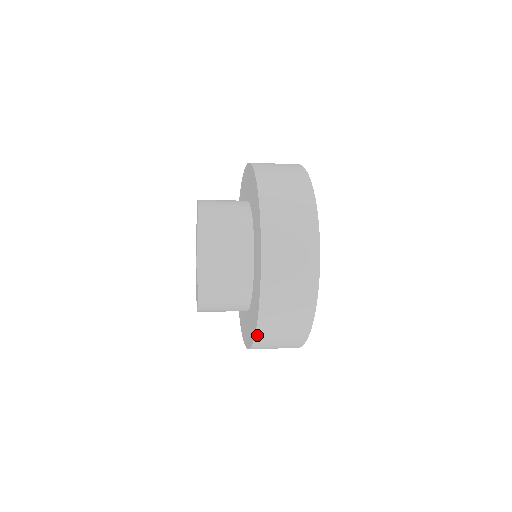
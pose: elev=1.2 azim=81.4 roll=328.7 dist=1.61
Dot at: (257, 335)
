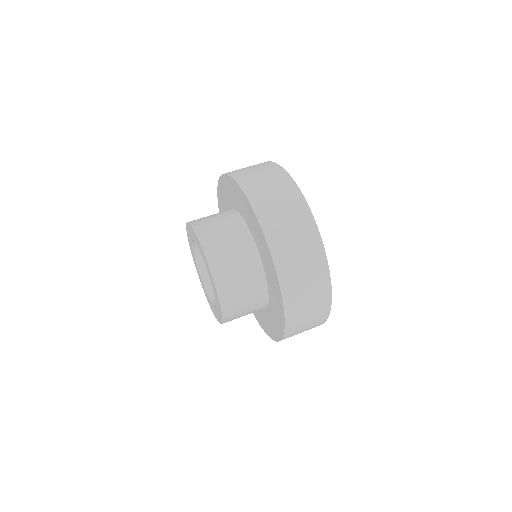
Dot at: occluded
